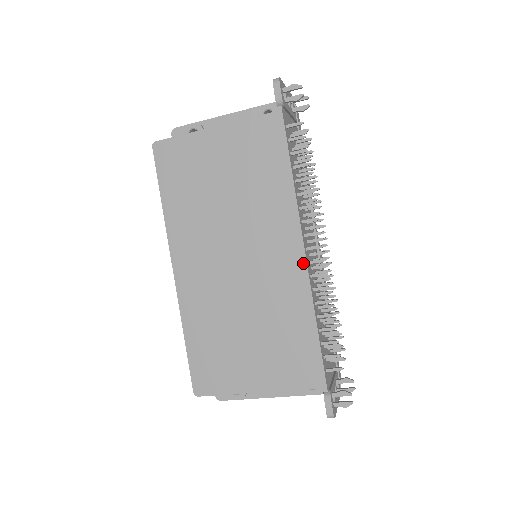
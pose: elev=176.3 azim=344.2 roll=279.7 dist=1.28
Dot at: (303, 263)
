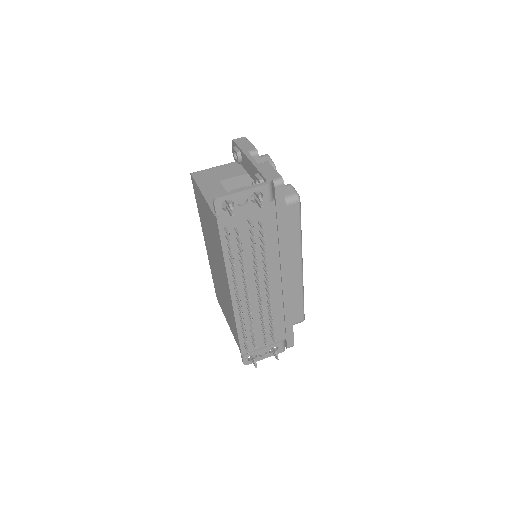
Dot at: (231, 300)
